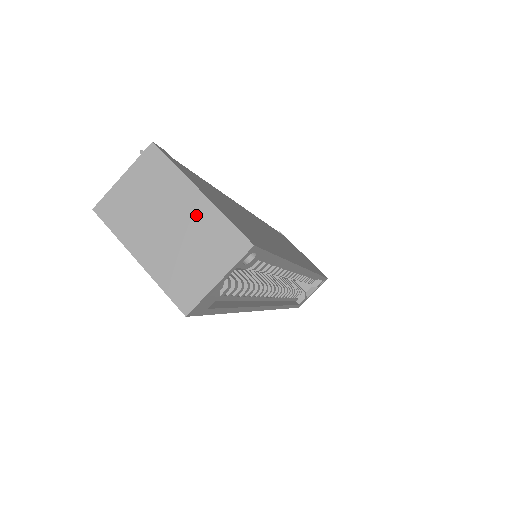
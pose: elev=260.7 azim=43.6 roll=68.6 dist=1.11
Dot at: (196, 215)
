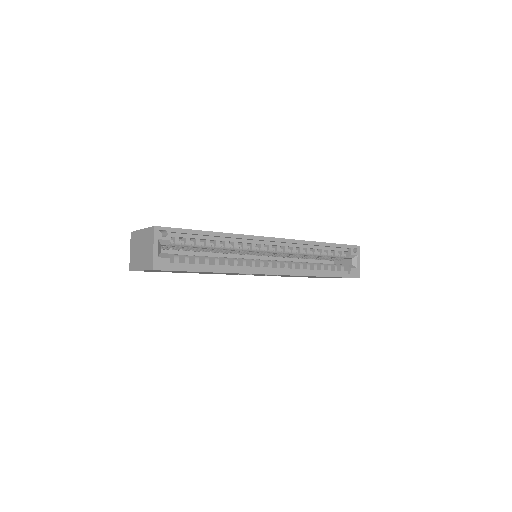
Dot at: (143, 237)
